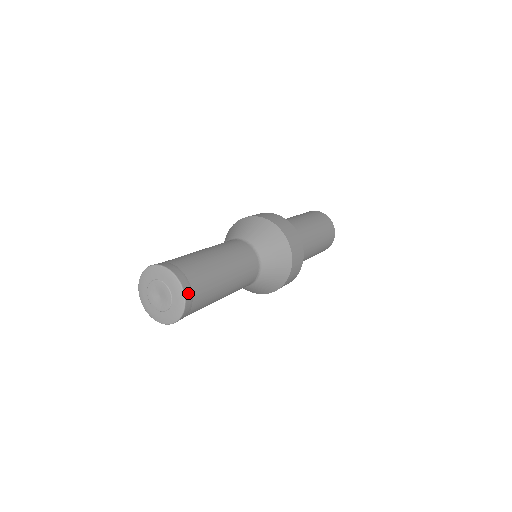
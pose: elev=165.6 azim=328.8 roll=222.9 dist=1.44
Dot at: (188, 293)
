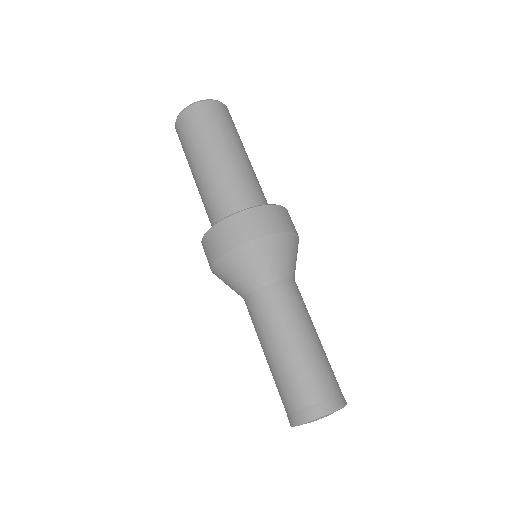
Dot at: (344, 399)
